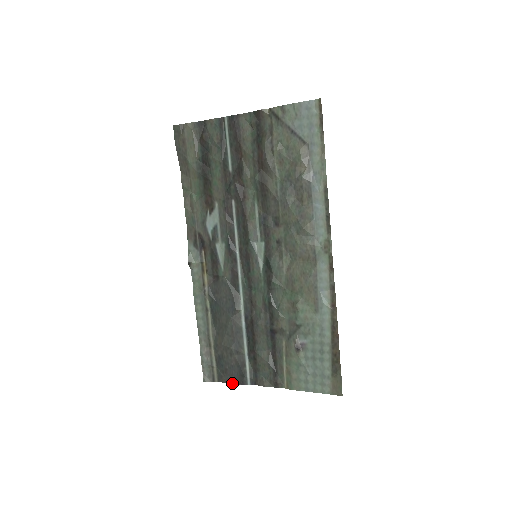
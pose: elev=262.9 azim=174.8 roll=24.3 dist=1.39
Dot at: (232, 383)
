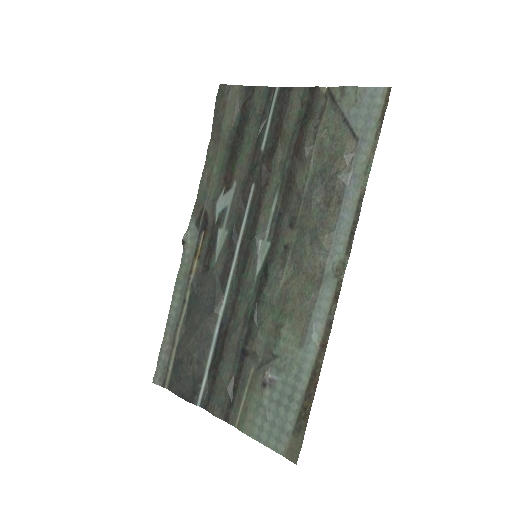
Dot at: (181, 396)
